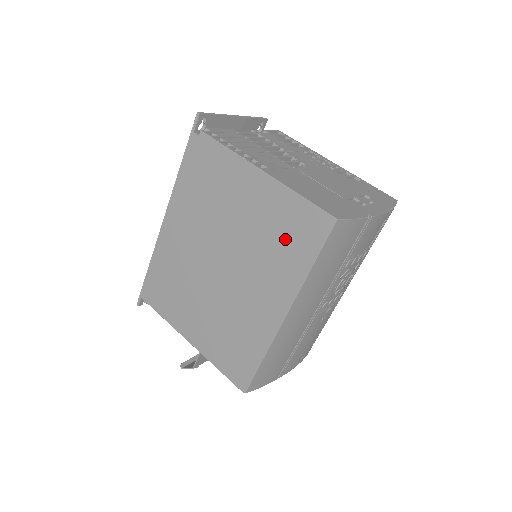
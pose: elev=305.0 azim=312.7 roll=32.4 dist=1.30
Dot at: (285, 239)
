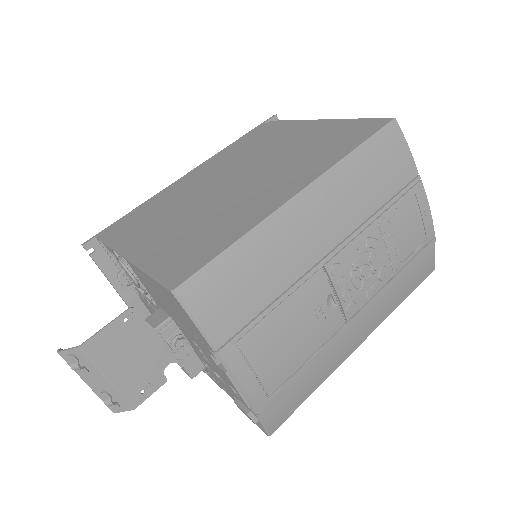
Dot at: (328, 144)
